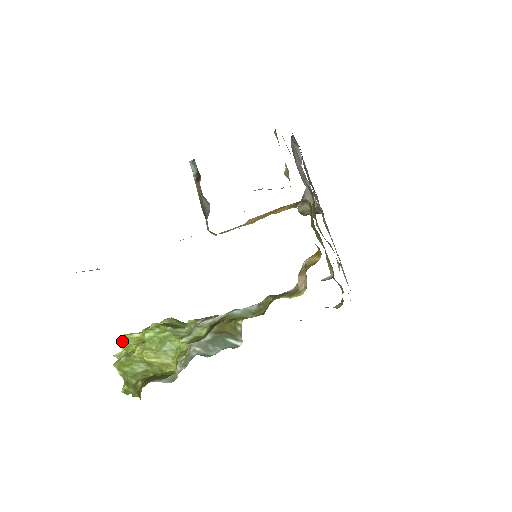
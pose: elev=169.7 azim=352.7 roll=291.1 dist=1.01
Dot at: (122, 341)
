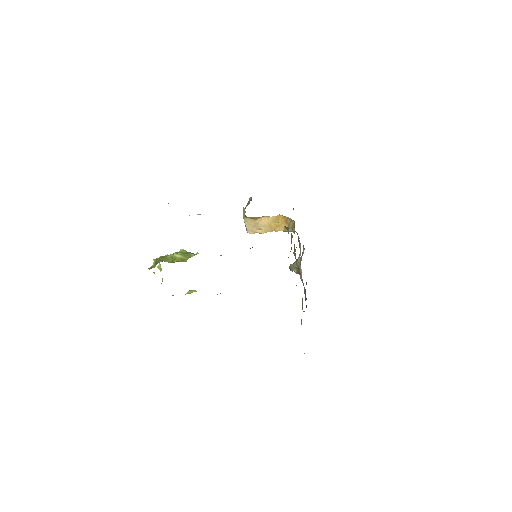
Dot at: occluded
